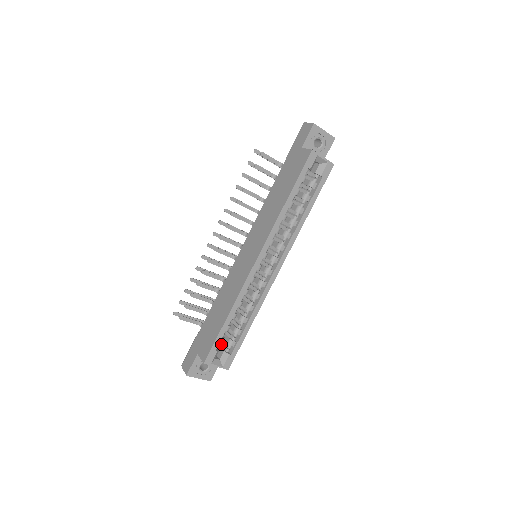
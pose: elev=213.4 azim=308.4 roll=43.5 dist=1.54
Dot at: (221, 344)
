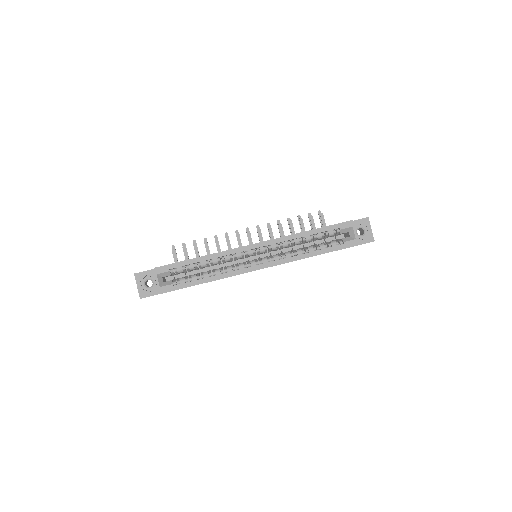
Dot at: (175, 279)
